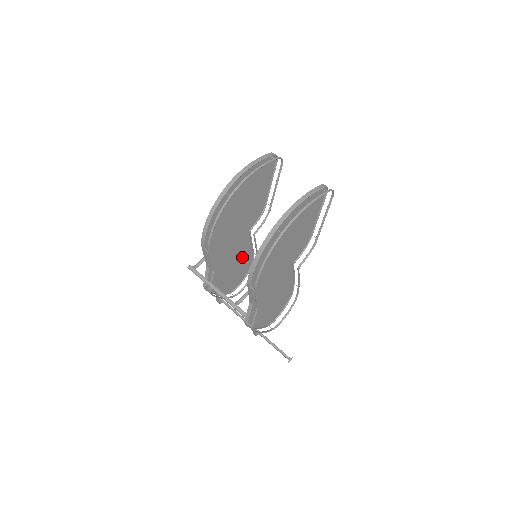
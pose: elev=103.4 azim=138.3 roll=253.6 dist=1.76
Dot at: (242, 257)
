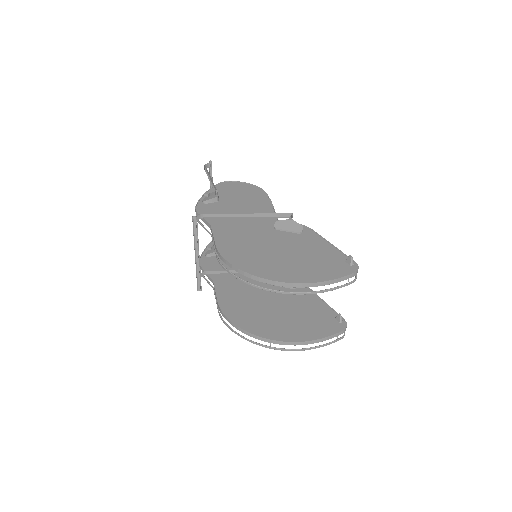
Dot at: (255, 205)
